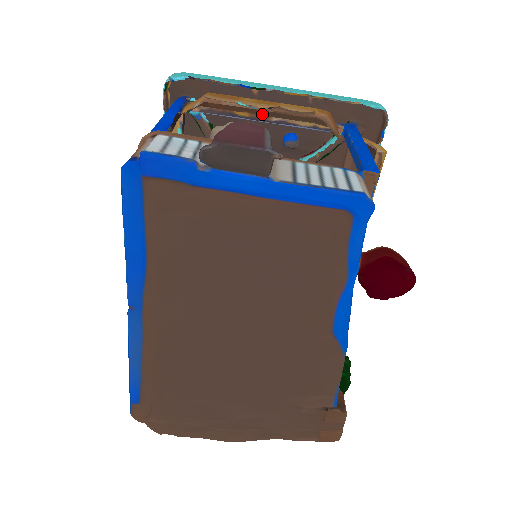
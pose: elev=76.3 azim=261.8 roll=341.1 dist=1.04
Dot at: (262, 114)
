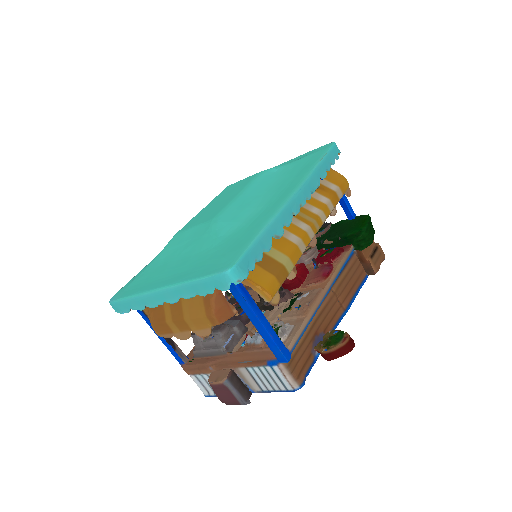
Dot at: occluded
